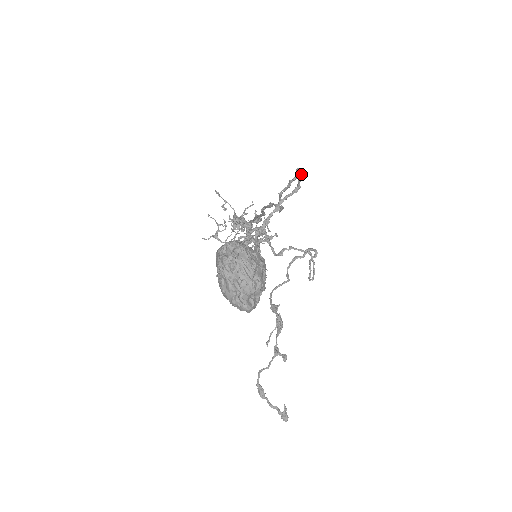
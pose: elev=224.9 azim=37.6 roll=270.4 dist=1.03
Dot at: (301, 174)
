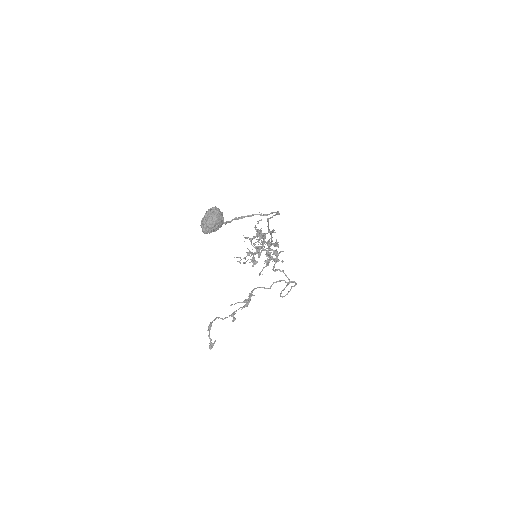
Dot at: occluded
